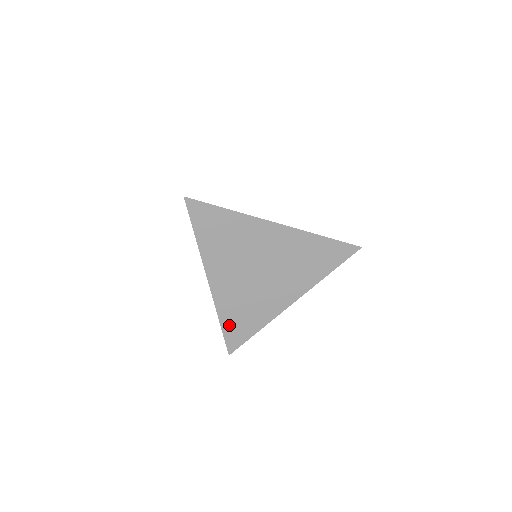
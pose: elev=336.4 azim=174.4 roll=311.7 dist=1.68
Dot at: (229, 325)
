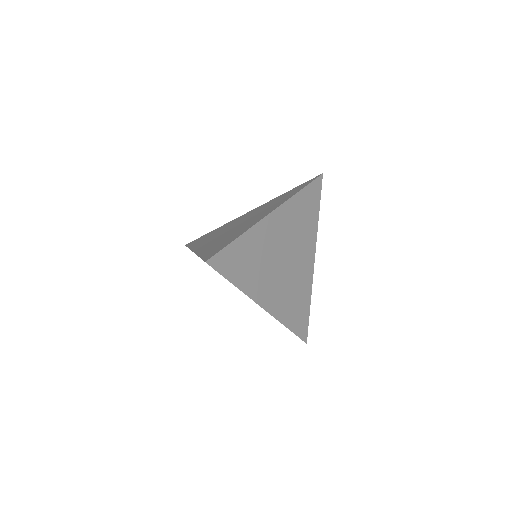
Dot at: (294, 323)
